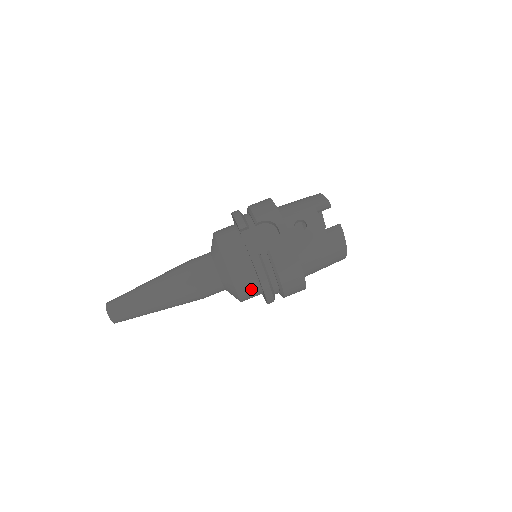
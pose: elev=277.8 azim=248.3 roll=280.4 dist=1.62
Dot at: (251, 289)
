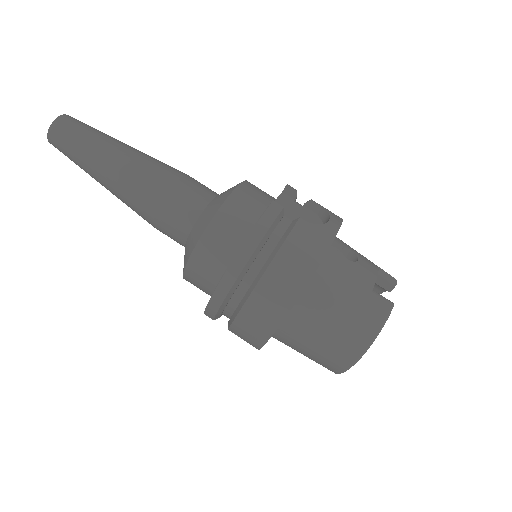
Dot at: (223, 247)
